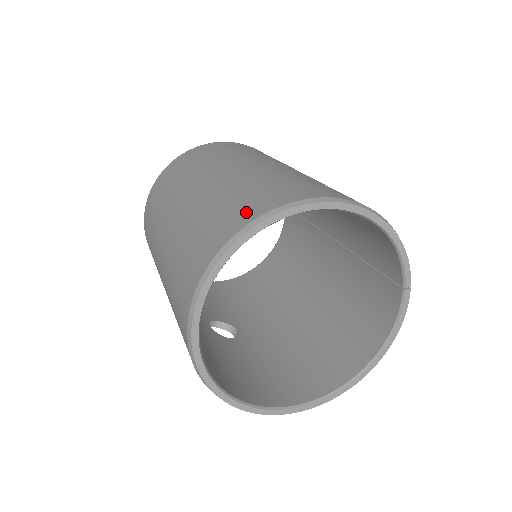
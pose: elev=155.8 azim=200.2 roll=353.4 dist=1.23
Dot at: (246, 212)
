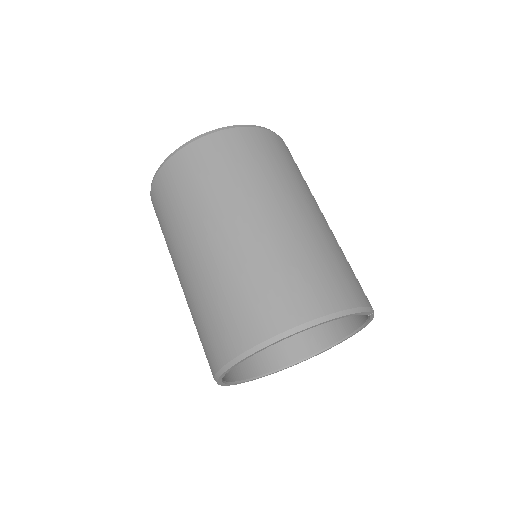
Dot at: (227, 343)
